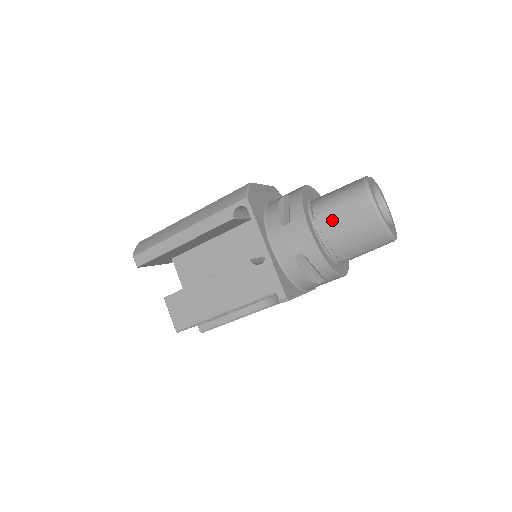
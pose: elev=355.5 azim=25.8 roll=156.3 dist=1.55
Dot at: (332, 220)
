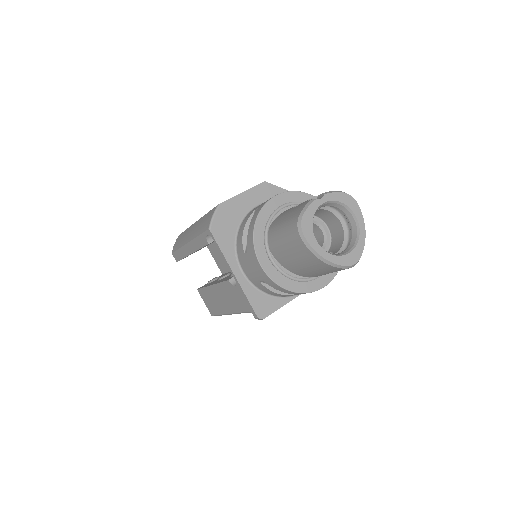
Dot at: (281, 252)
